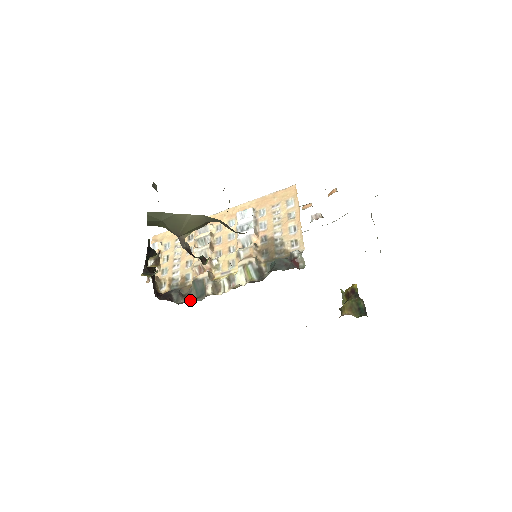
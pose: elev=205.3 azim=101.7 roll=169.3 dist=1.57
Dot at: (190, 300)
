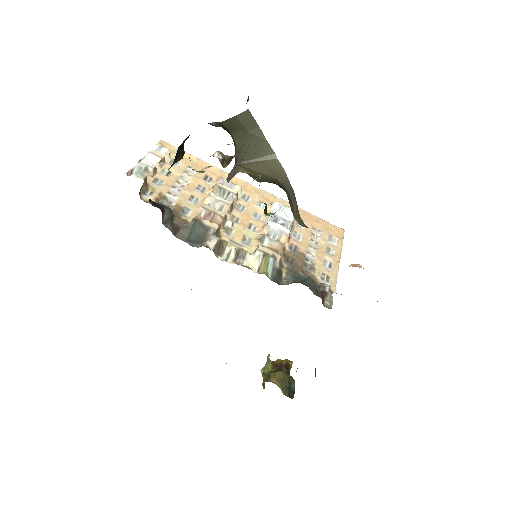
Dot at: (178, 235)
